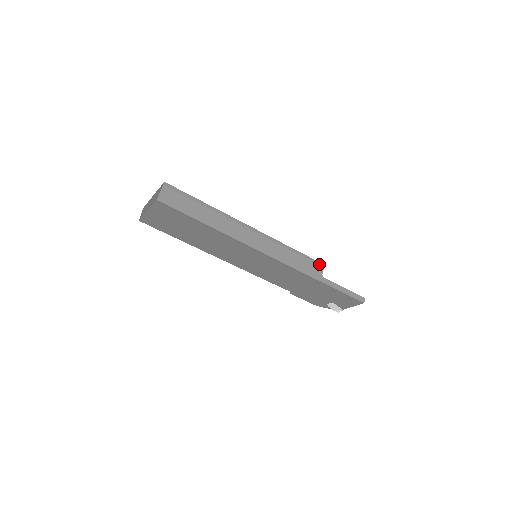
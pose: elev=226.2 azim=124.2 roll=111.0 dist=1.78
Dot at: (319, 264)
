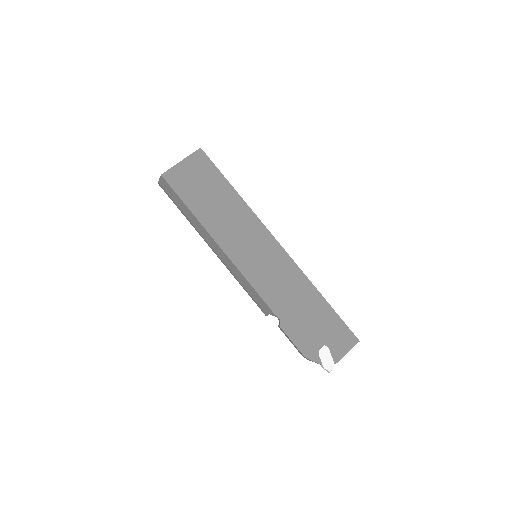
Dot at: occluded
